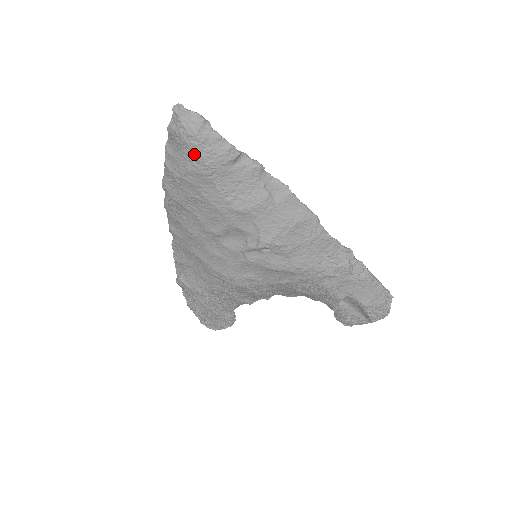
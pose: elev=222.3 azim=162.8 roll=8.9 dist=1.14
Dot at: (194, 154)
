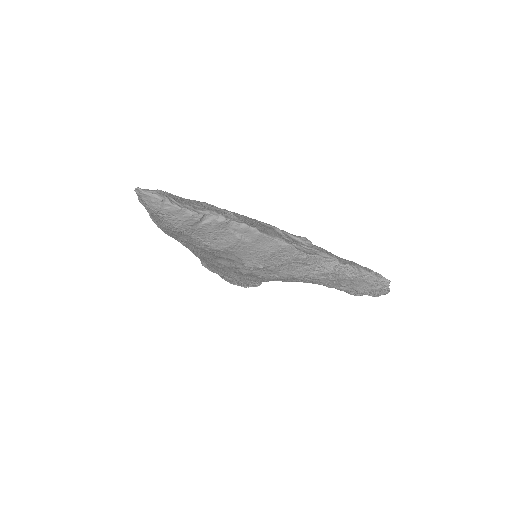
Dot at: (164, 221)
